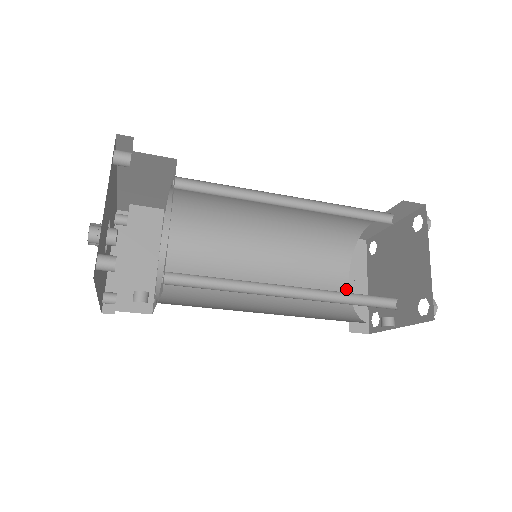
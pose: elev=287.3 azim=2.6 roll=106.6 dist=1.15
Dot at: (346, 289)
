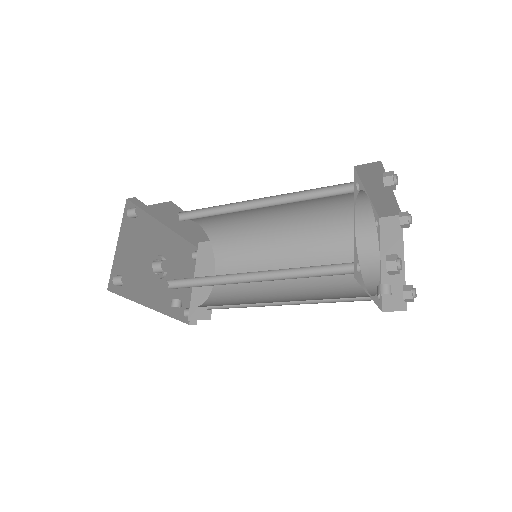
Dot at: (376, 269)
